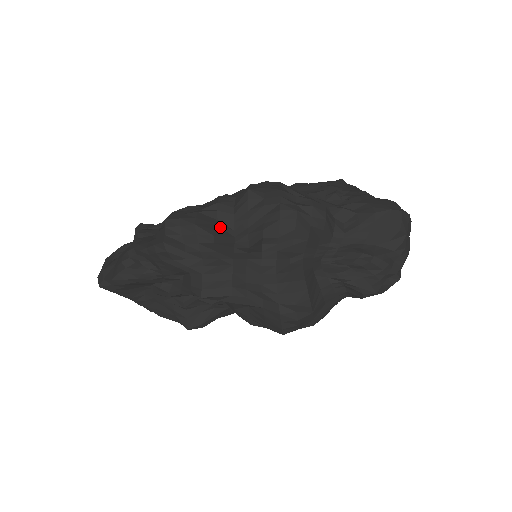
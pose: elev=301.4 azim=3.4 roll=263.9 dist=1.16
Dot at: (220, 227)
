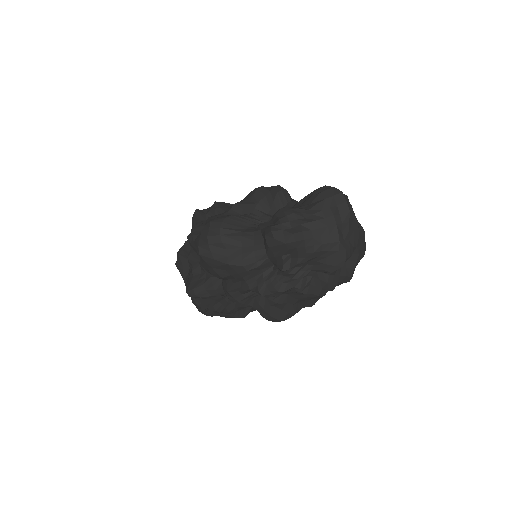
Dot at: occluded
